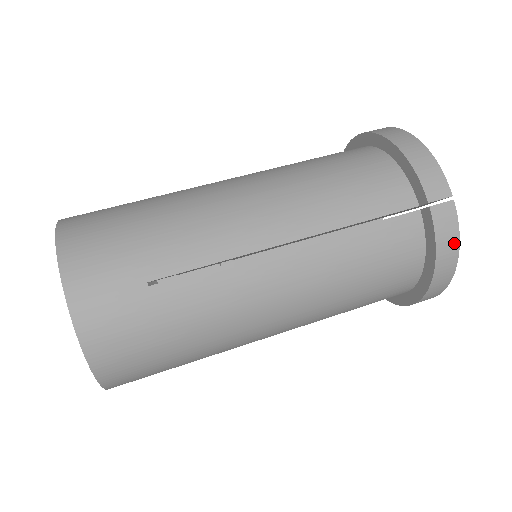
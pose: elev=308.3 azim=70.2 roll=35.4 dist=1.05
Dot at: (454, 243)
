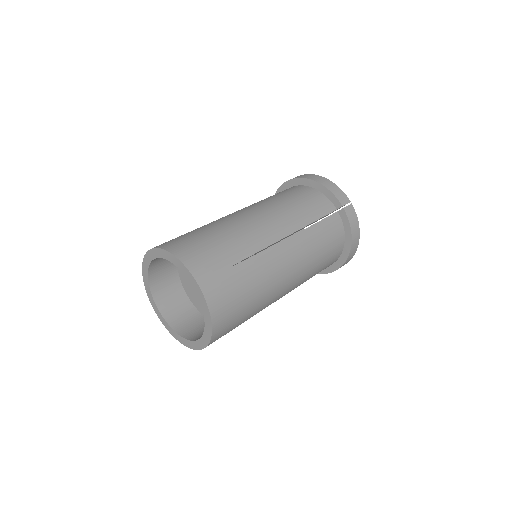
Dot at: (357, 225)
